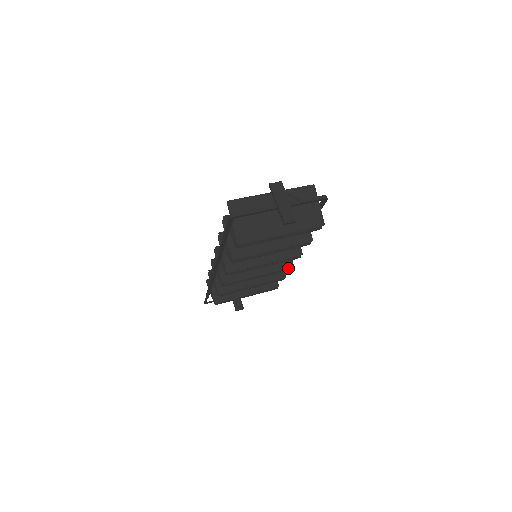
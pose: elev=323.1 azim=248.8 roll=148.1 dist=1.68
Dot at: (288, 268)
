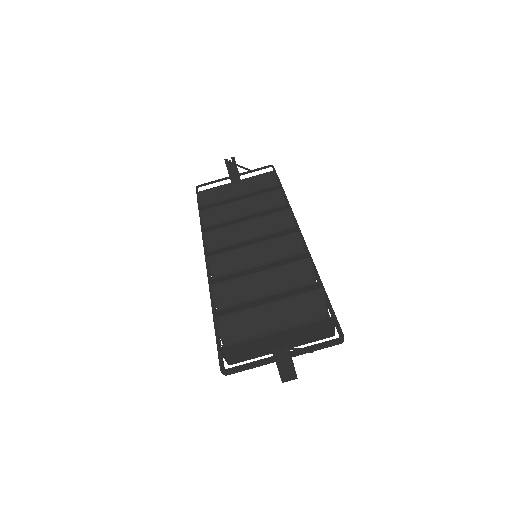
Dot at: occluded
